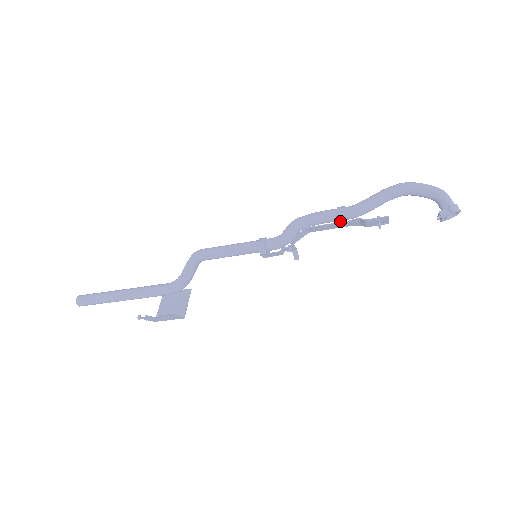
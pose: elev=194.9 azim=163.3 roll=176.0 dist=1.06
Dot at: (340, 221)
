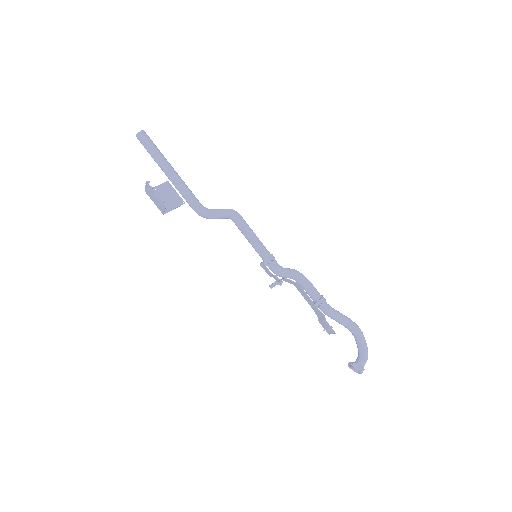
Dot at: (315, 304)
